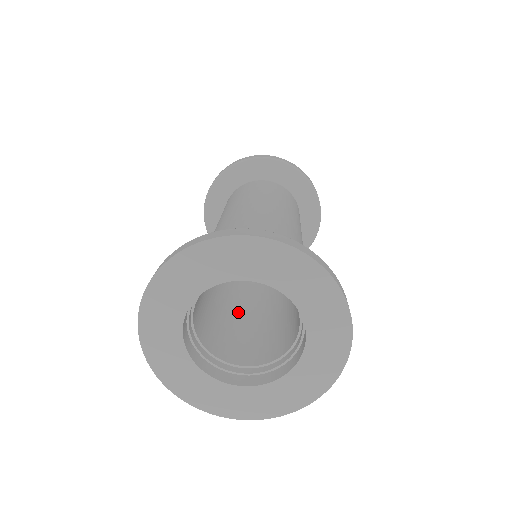
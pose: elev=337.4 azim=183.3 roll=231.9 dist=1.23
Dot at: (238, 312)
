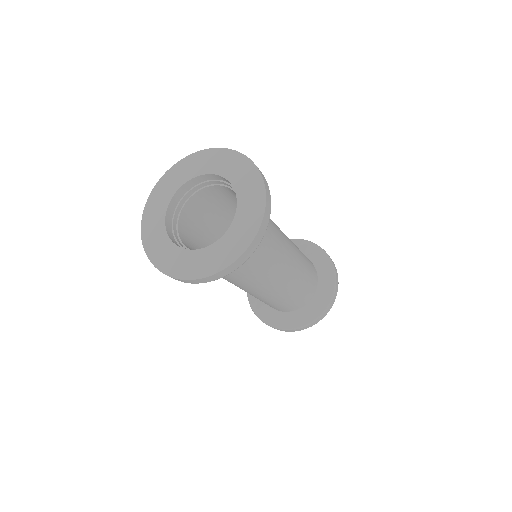
Dot at: occluded
